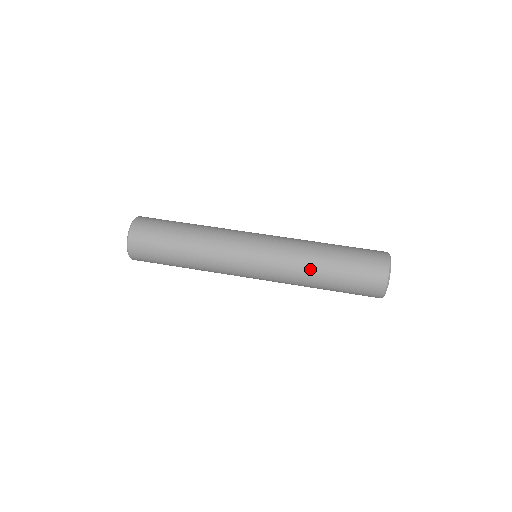
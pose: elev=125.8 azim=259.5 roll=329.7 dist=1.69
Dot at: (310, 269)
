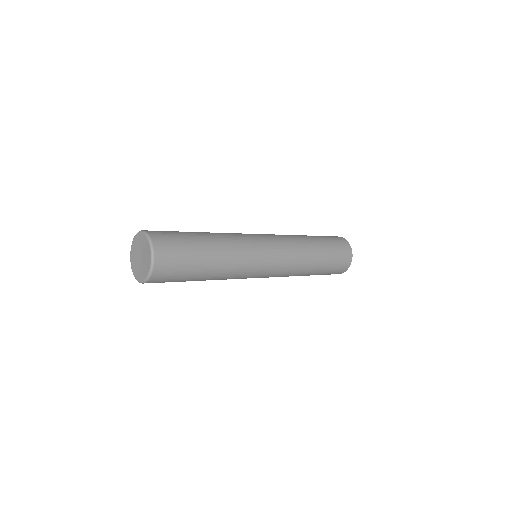
Dot at: (308, 247)
